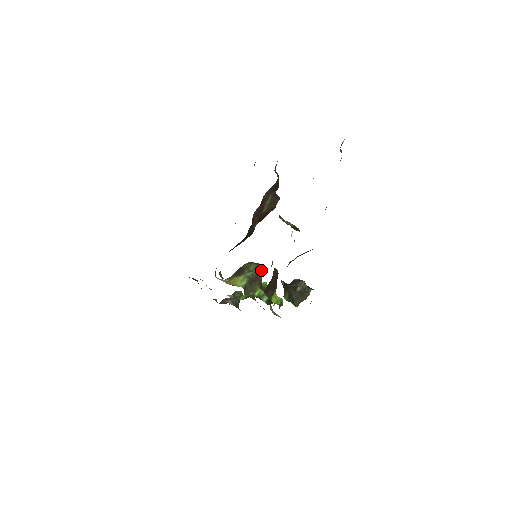
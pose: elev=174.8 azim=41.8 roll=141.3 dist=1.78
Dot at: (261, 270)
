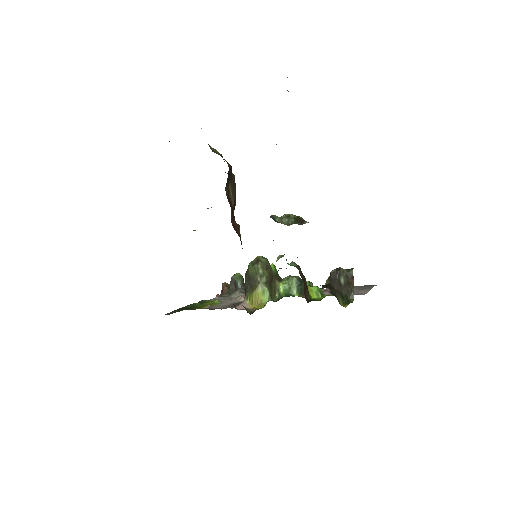
Dot at: (268, 264)
